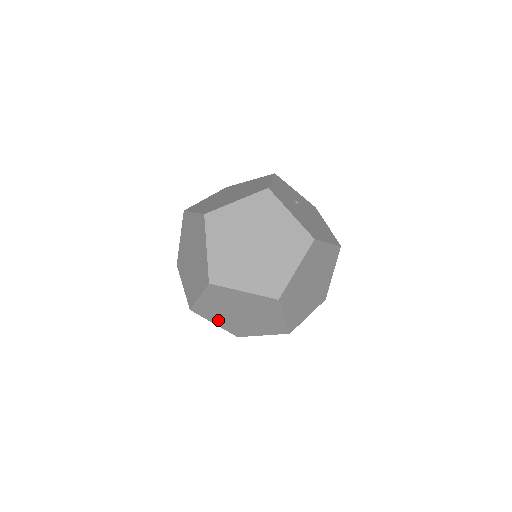
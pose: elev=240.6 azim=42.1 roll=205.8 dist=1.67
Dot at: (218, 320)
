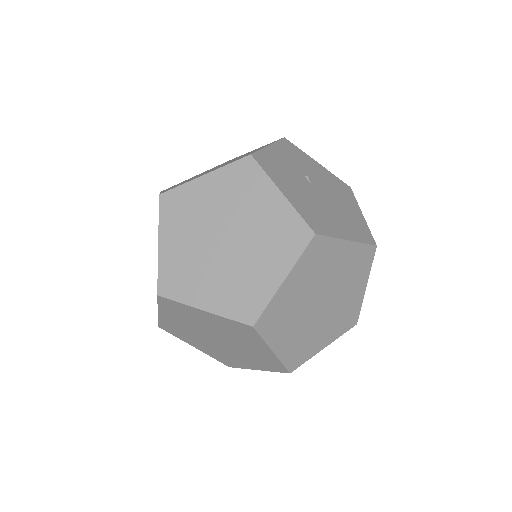
Dot at: (196, 343)
